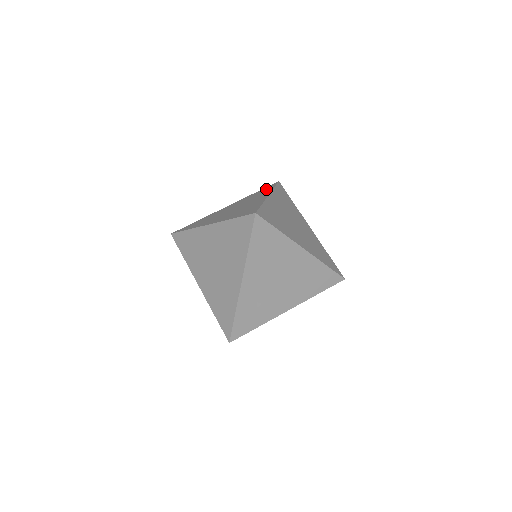
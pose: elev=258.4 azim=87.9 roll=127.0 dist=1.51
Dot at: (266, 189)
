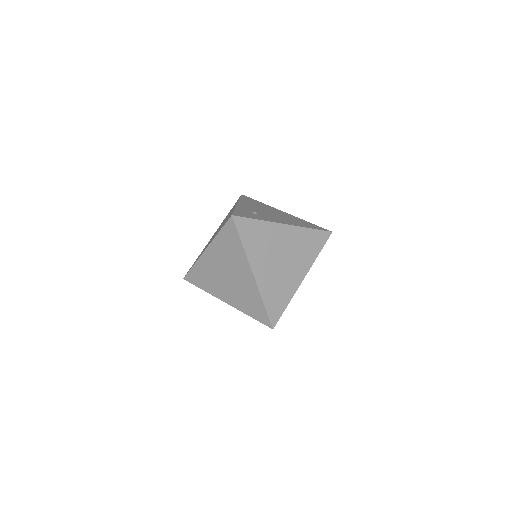
Dot at: occluded
